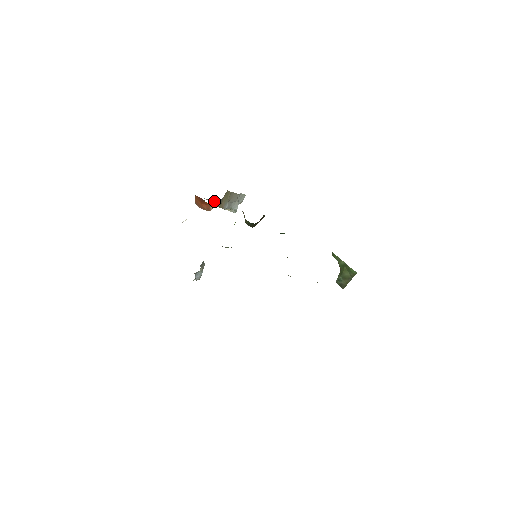
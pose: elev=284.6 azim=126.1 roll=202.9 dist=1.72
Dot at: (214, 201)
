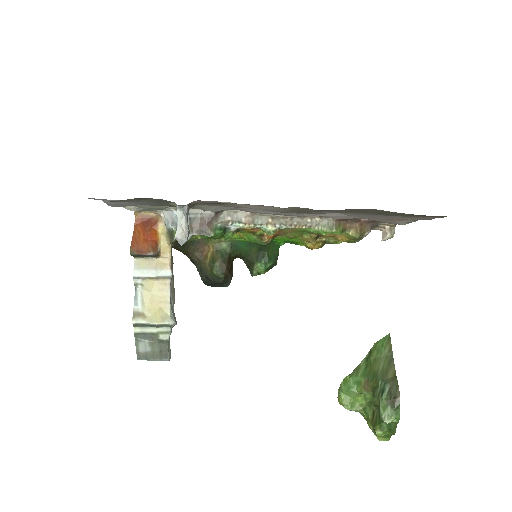
Dot at: (138, 306)
